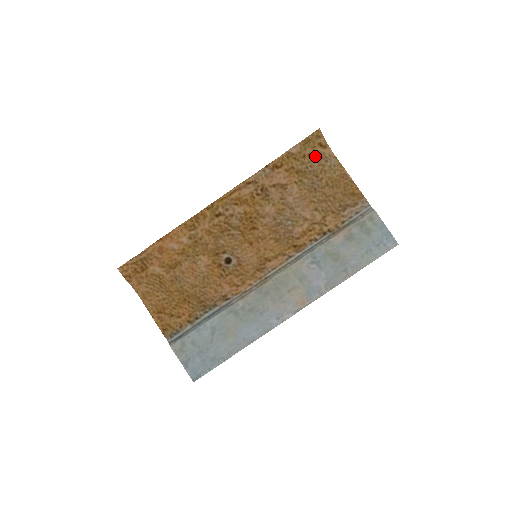
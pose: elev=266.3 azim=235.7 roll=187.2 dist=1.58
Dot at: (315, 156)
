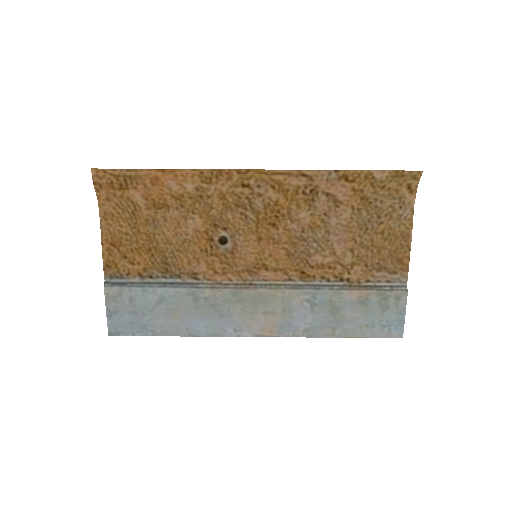
Dot at: (394, 194)
